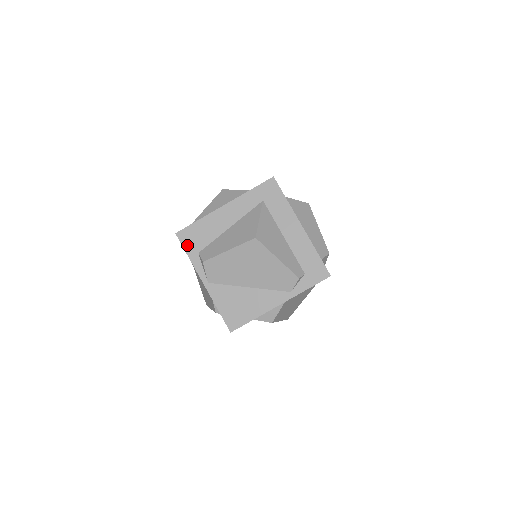
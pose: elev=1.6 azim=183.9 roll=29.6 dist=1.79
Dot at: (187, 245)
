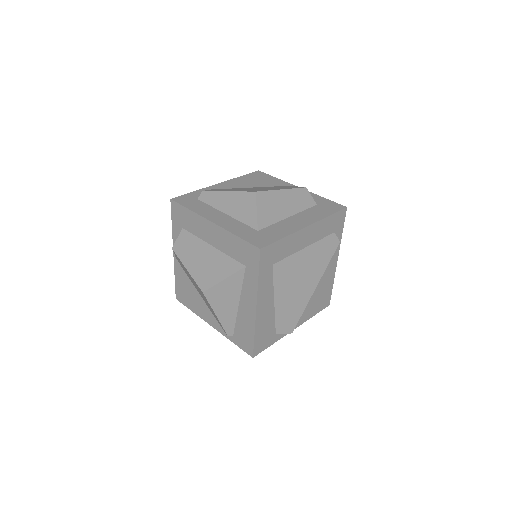
Dot at: (266, 346)
